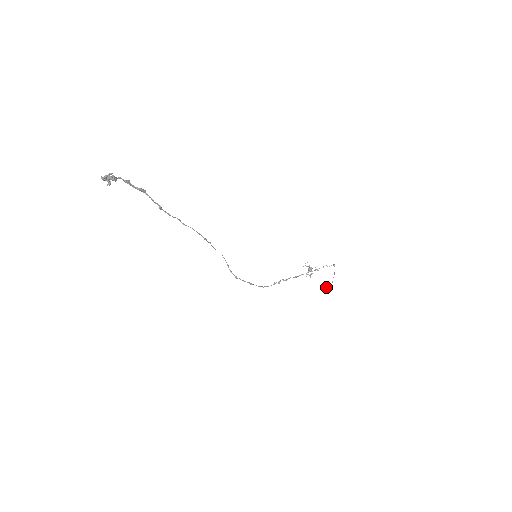
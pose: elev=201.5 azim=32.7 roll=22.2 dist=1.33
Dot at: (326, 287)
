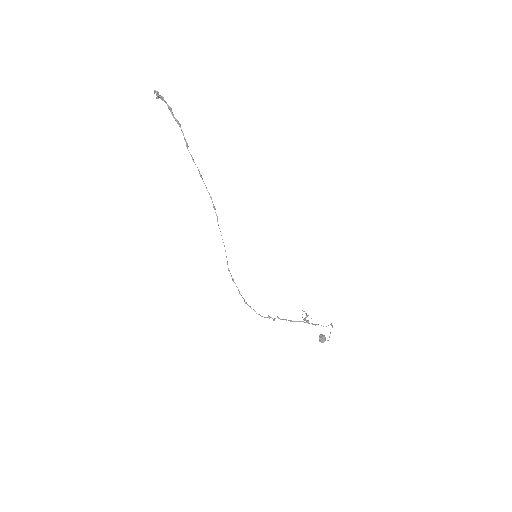
Dot at: (323, 335)
